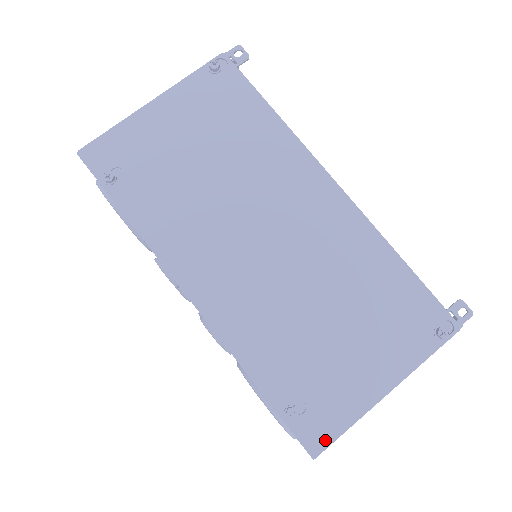
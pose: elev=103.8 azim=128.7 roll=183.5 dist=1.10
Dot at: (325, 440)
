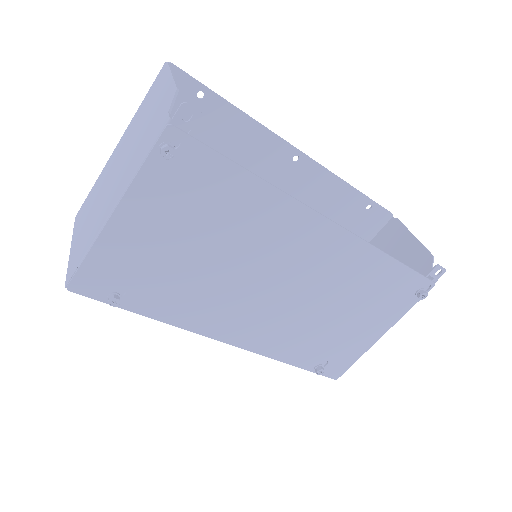
Dot at: (342, 371)
